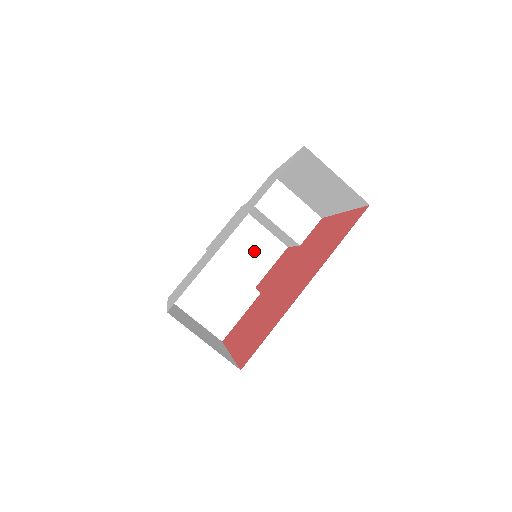
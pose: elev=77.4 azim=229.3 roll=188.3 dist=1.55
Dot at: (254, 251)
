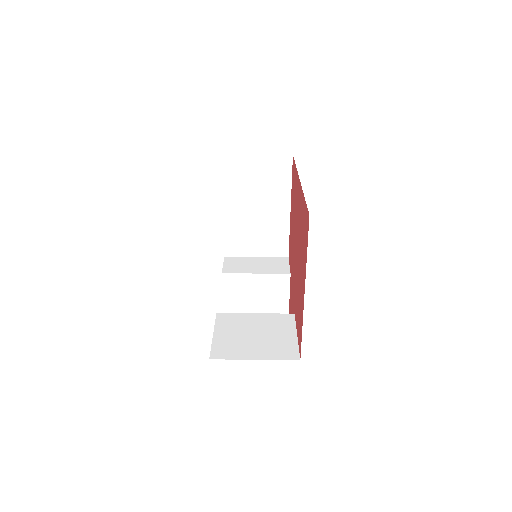
Dot at: occluded
